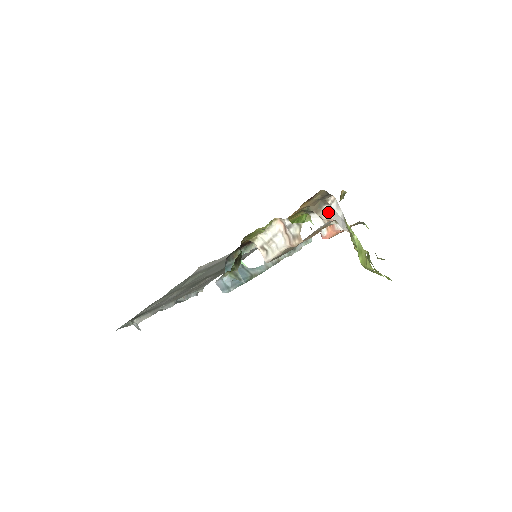
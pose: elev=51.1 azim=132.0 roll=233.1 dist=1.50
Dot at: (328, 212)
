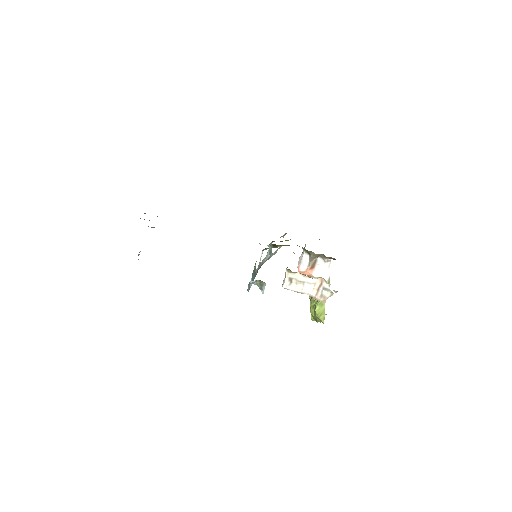
Dot at: (317, 261)
